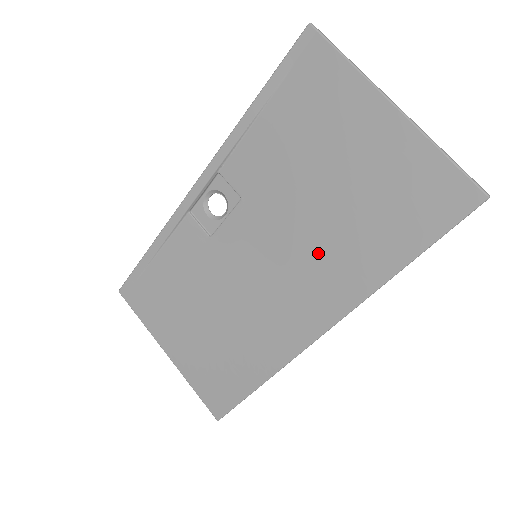
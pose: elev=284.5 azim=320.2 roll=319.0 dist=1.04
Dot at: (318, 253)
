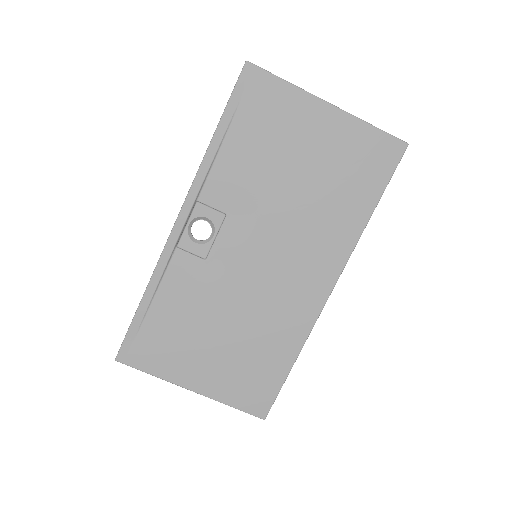
Dot at: (308, 230)
